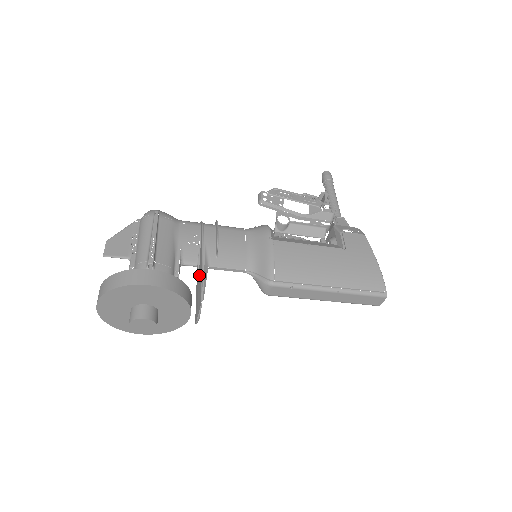
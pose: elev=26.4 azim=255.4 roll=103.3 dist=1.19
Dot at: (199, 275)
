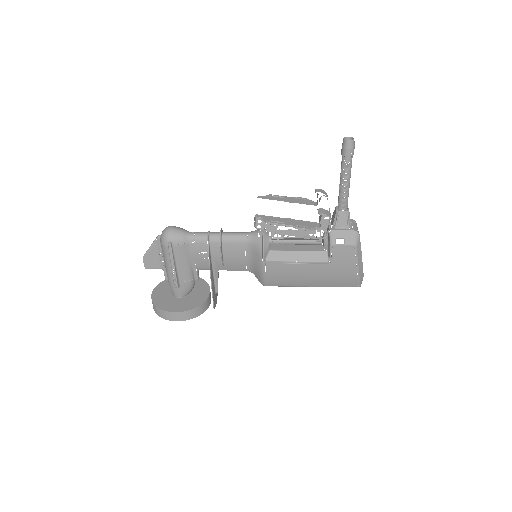
Dot at: (212, 281)
